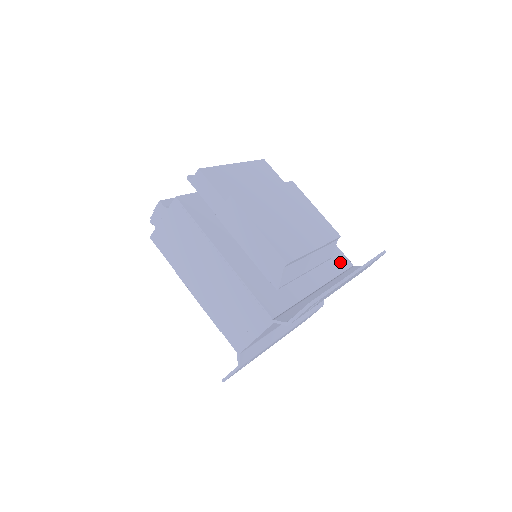
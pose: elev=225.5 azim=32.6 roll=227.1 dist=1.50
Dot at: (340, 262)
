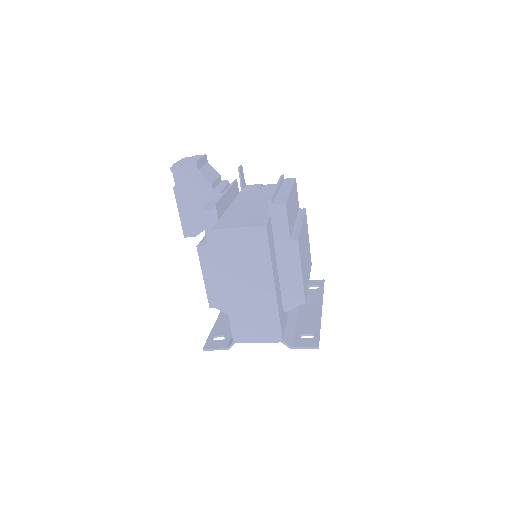
Dot at: occluded
